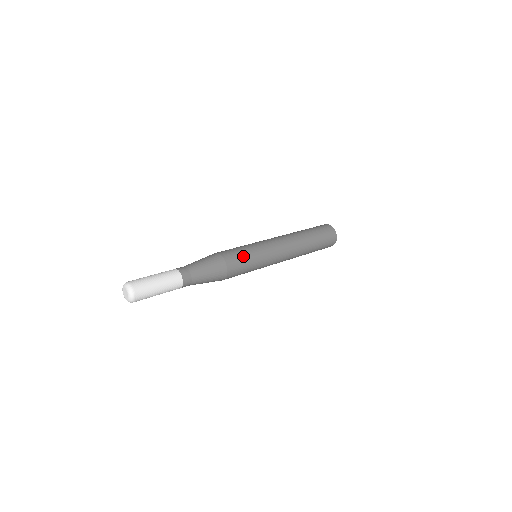
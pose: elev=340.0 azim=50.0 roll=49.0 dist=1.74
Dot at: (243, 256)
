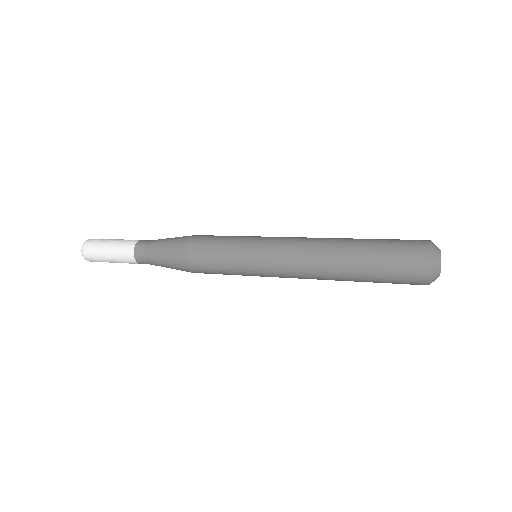
Dot at: (222, 236)
